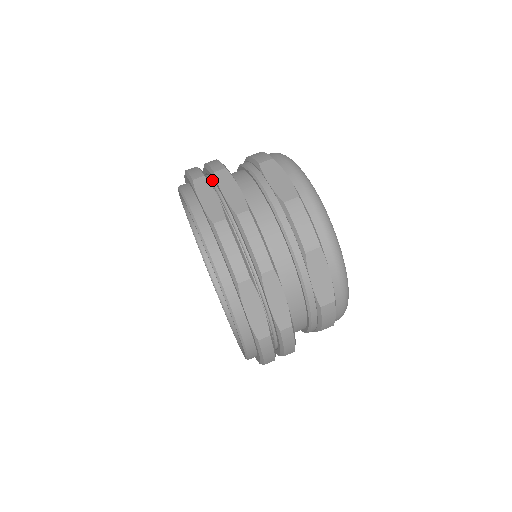
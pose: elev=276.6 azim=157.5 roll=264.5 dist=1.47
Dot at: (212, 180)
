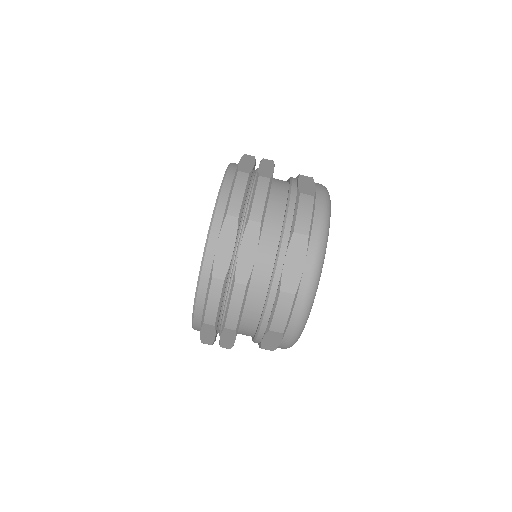
Dot at: occluded
